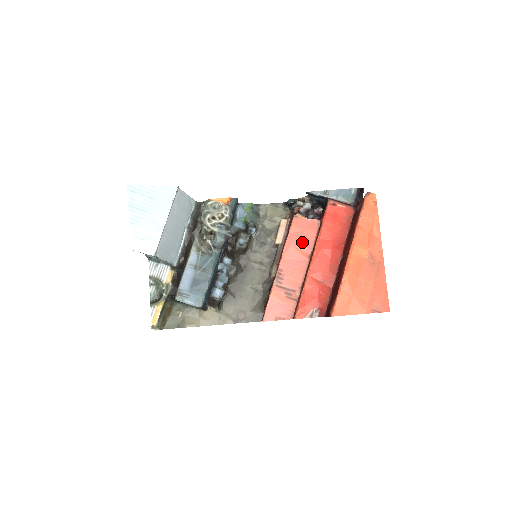
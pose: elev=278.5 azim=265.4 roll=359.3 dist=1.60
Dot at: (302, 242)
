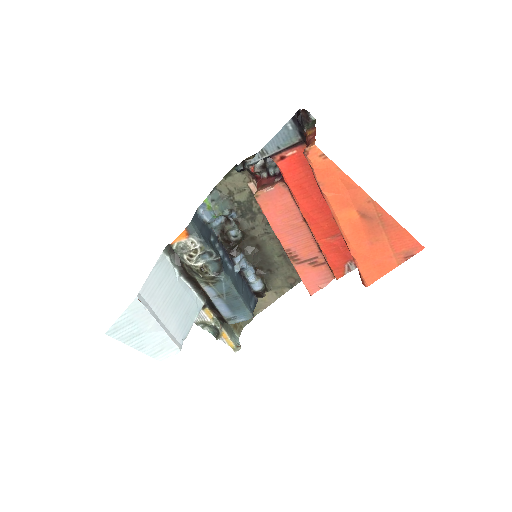
Dot at: (285, 214)
